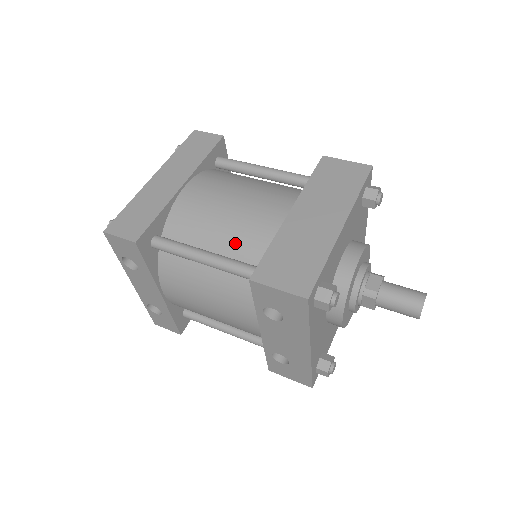
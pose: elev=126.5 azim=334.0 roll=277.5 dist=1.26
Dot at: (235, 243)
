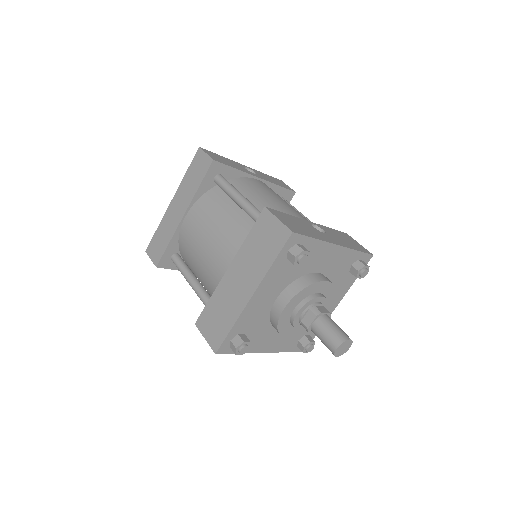
Dot at: (205, 279)
